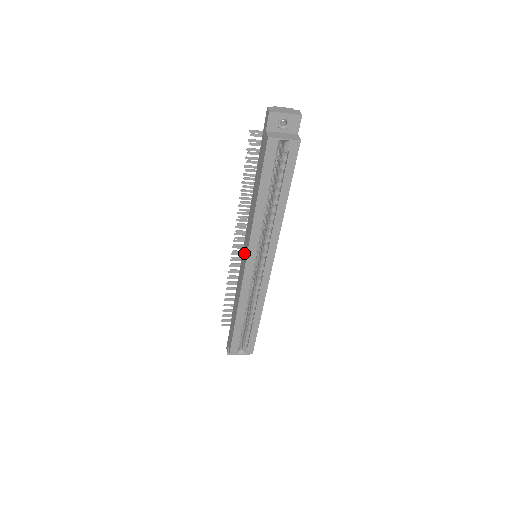
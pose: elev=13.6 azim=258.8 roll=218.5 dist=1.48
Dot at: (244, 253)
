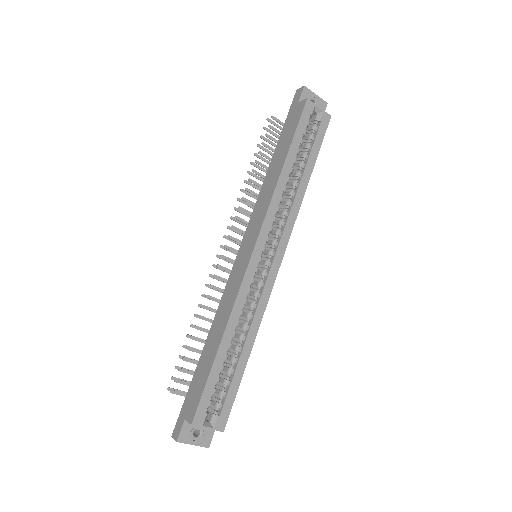
Dot at: (247, 243)
